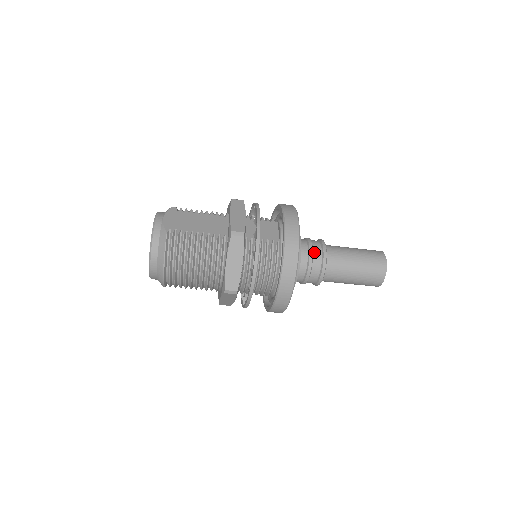
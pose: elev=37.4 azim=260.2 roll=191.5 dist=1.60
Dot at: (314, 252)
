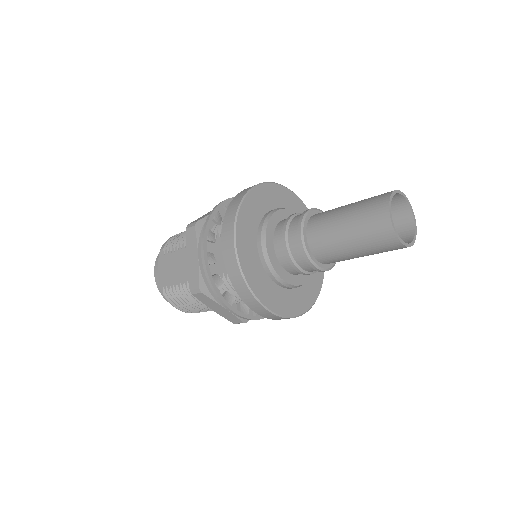
Dot at: (292, 252)
